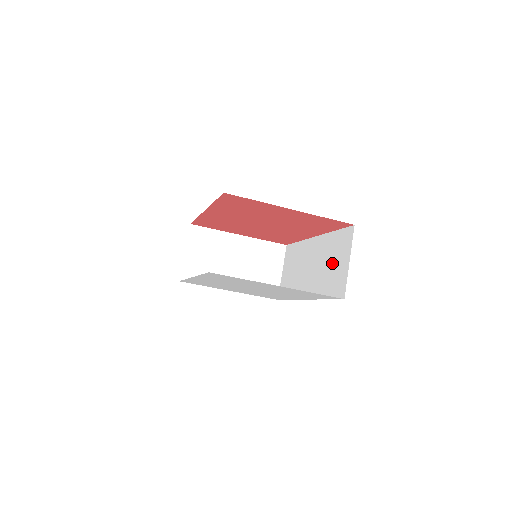
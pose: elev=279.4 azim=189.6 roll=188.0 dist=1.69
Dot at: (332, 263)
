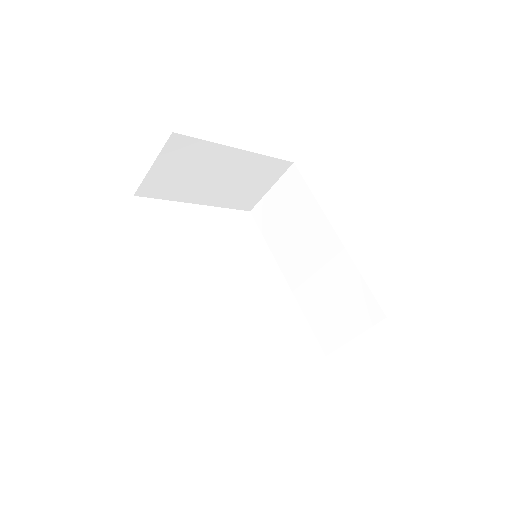
Dot at: (336, 303)
